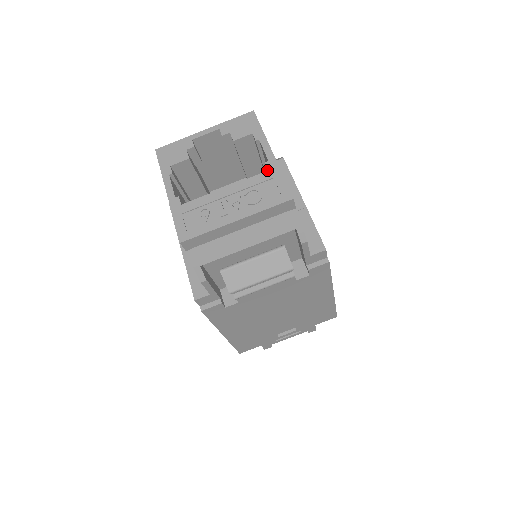
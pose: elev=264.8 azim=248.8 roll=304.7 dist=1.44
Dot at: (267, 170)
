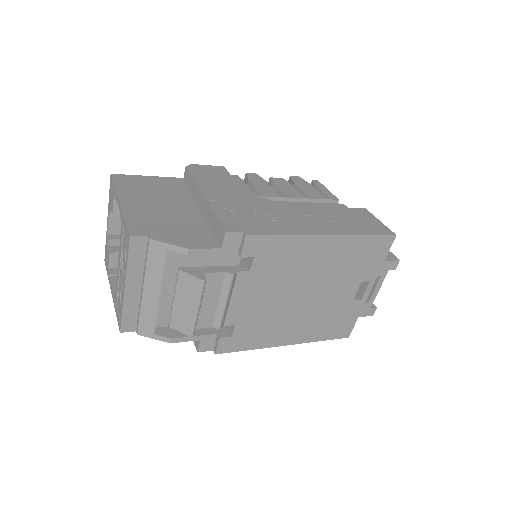
Dot at: occluded
